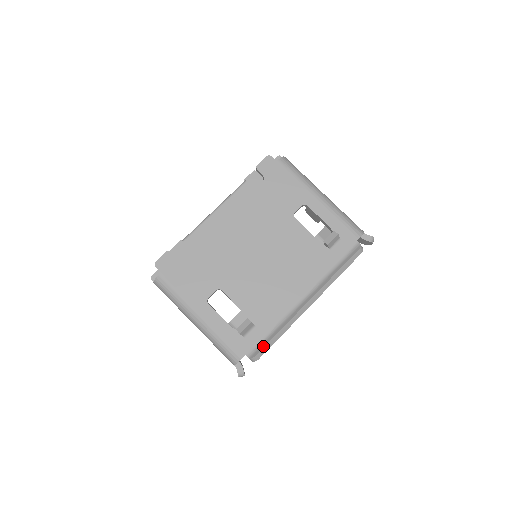
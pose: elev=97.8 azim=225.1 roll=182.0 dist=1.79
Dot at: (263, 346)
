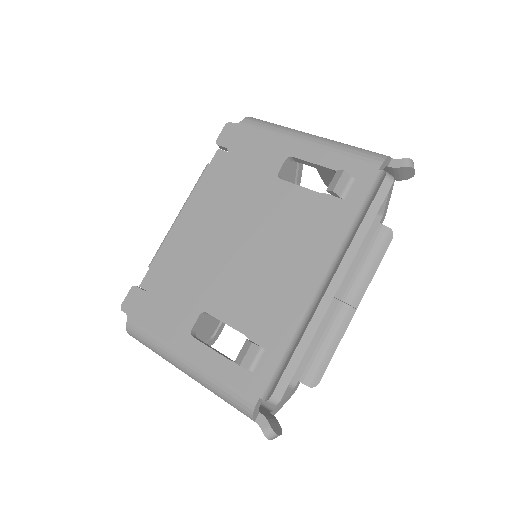
Dot at: (280, 375)
